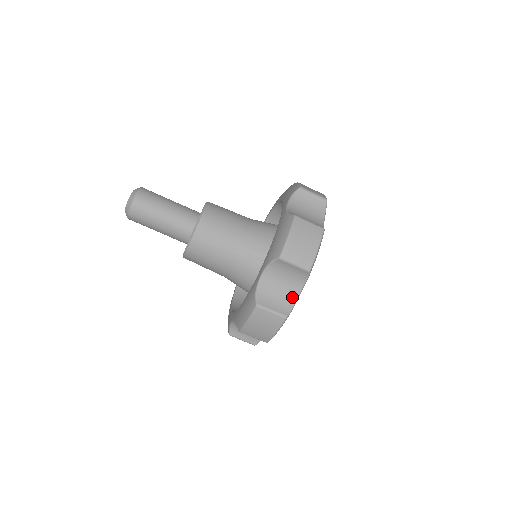
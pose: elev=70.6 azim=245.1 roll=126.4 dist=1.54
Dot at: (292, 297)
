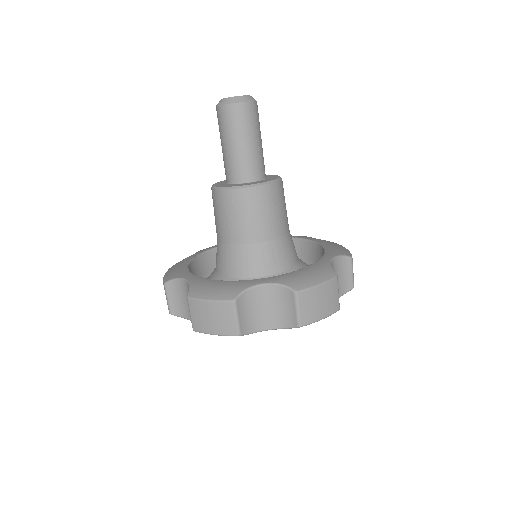
Dot at: (260, 326)
